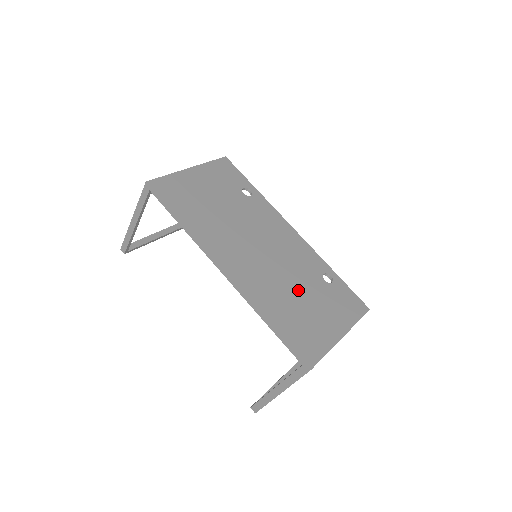
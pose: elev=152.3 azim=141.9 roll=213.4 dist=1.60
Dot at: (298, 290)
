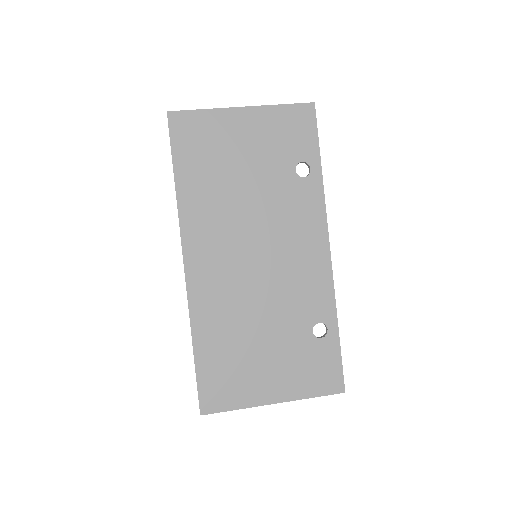
Dot at: (263, 327)
